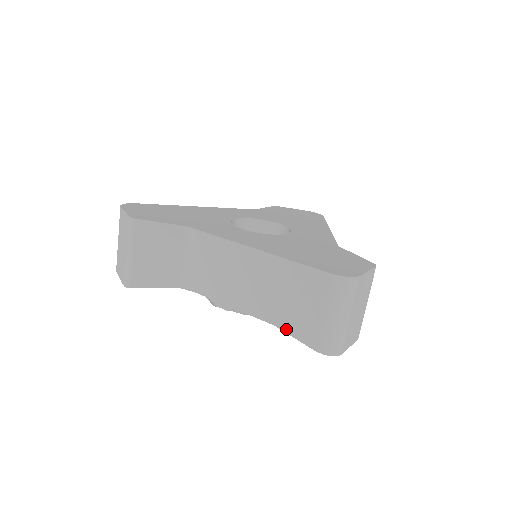
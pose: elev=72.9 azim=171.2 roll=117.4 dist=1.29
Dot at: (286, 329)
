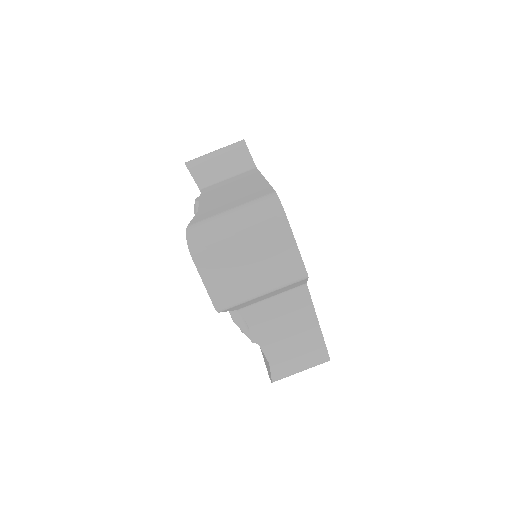
Dot at: (199, 213)
